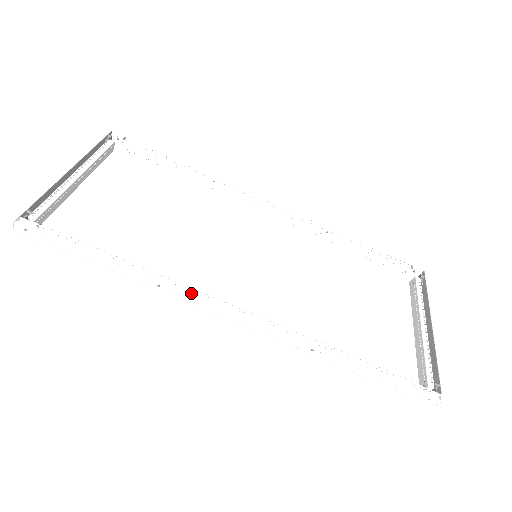
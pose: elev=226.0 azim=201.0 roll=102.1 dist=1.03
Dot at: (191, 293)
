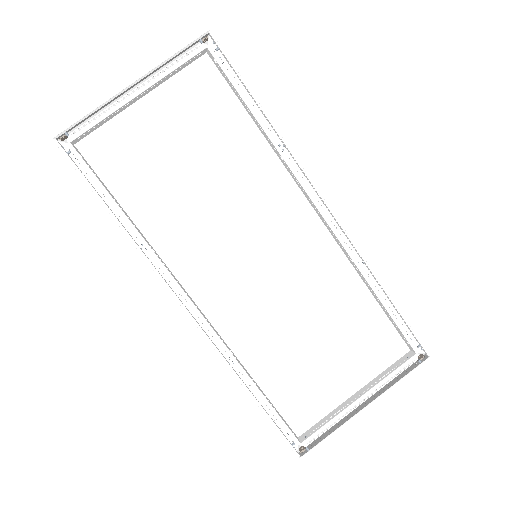
Dot at: occluded
